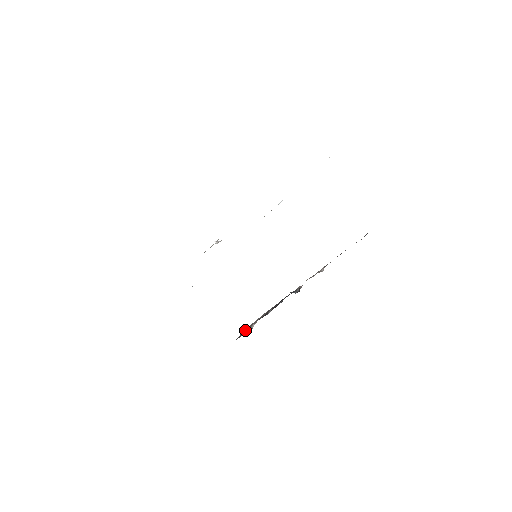
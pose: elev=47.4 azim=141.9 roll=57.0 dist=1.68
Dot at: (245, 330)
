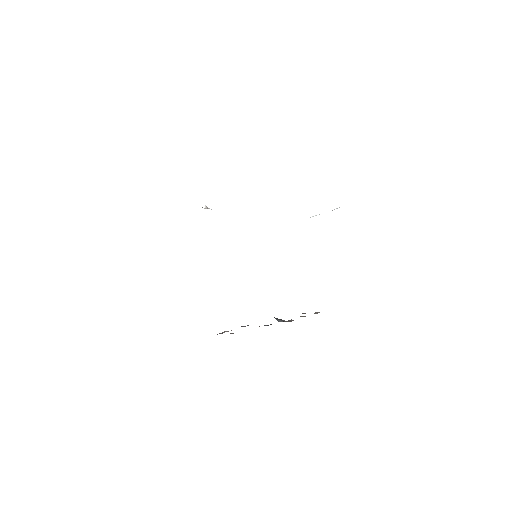
Dot at: occluded
